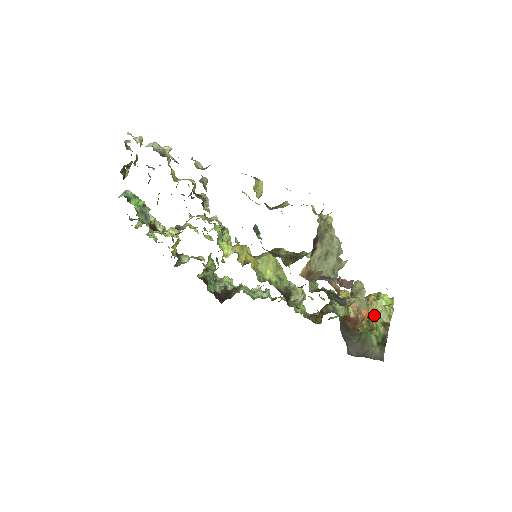
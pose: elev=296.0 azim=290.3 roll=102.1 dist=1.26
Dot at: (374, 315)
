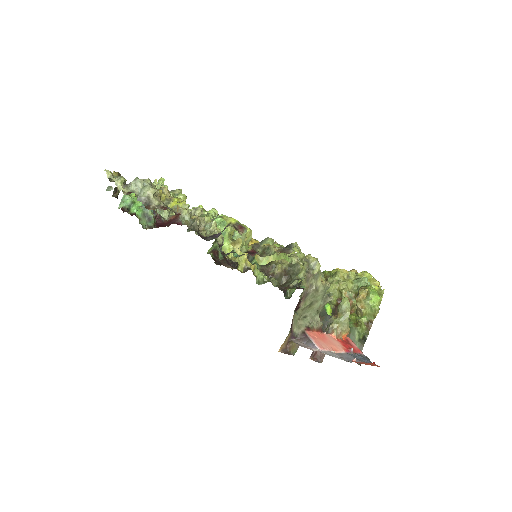
Dot at: (349, 350)
